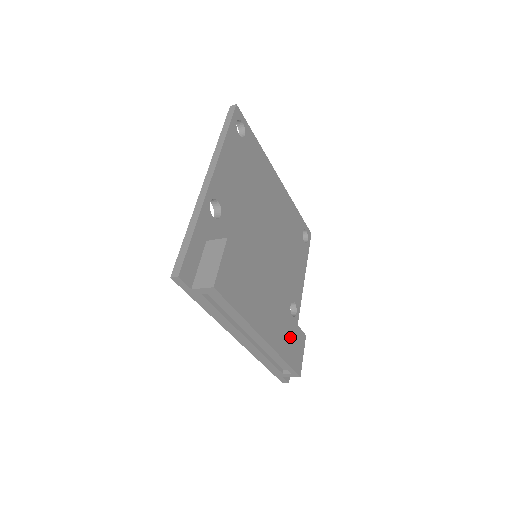
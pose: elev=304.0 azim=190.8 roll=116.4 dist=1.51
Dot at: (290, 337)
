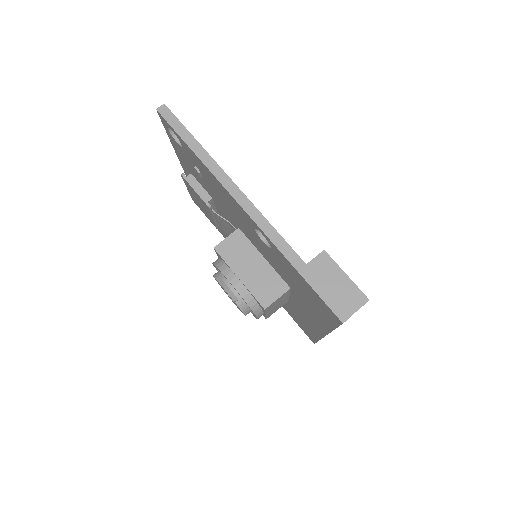
Dot at: occluded
